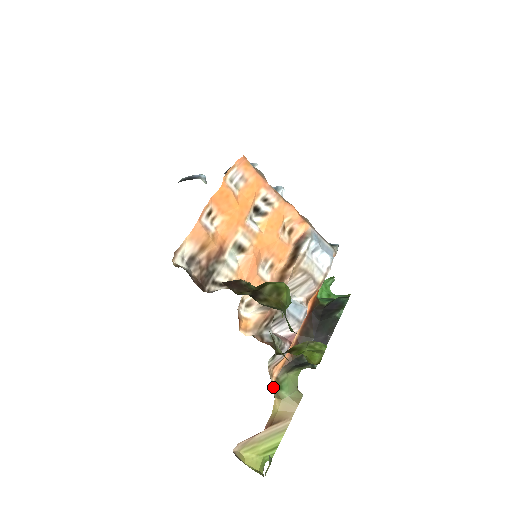
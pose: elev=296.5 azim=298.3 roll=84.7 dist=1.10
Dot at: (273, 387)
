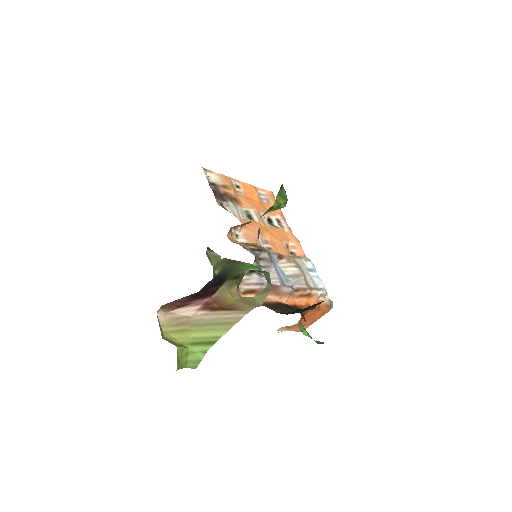
Dot at: occluded
